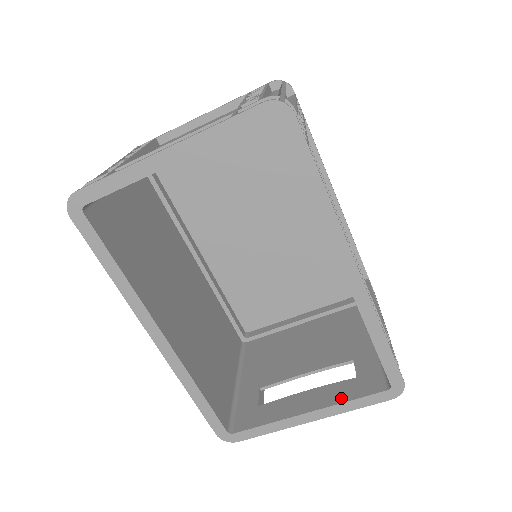
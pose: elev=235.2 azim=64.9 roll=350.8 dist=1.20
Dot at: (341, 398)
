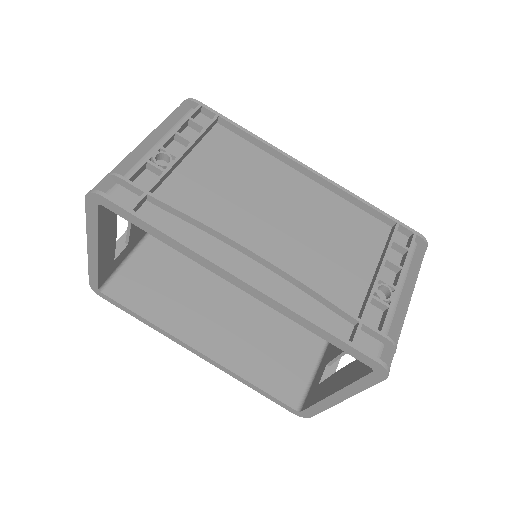
Dot at: (349, 380)
